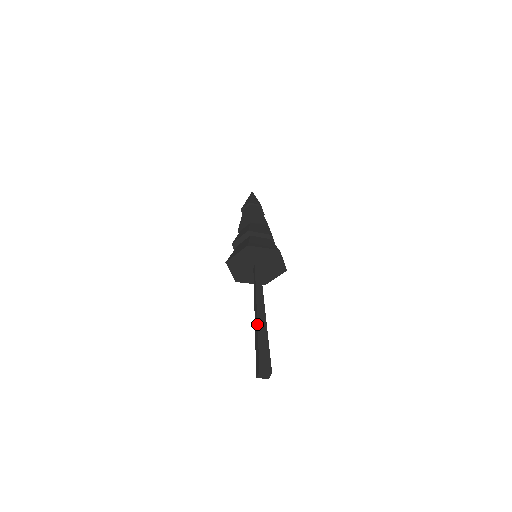
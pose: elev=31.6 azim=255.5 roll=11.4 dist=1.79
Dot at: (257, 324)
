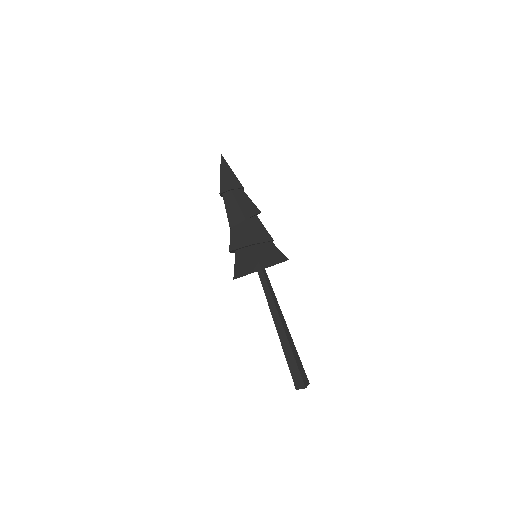
Dot at: occluded
